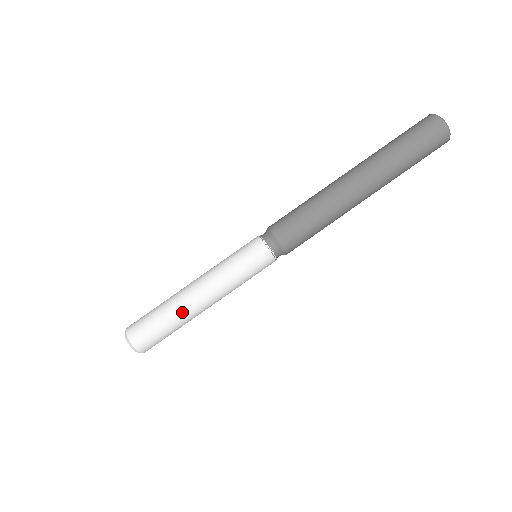
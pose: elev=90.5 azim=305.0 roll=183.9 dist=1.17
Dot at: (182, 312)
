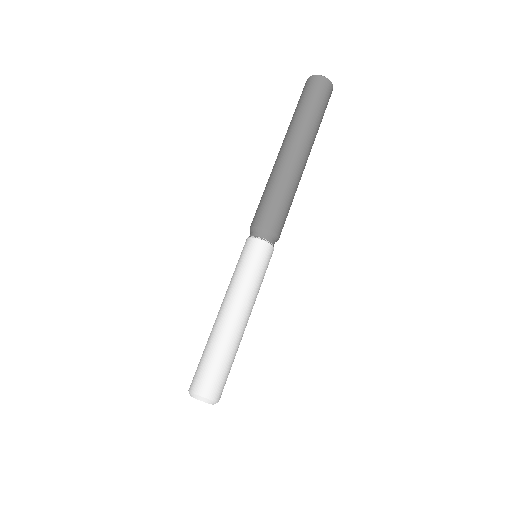
Dot at: (227, 338)
